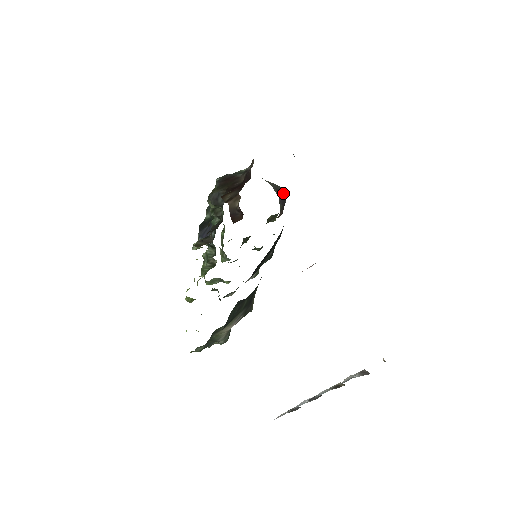
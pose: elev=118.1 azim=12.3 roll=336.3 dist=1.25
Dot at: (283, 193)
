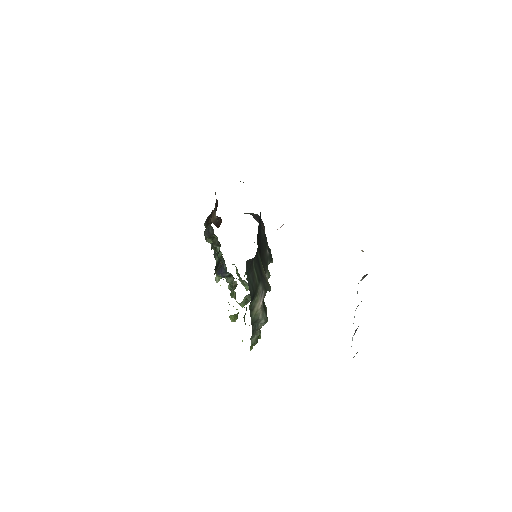
Dot at: (257, 216)
